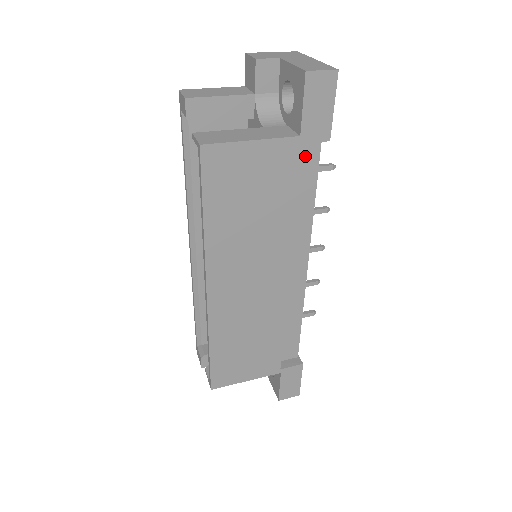
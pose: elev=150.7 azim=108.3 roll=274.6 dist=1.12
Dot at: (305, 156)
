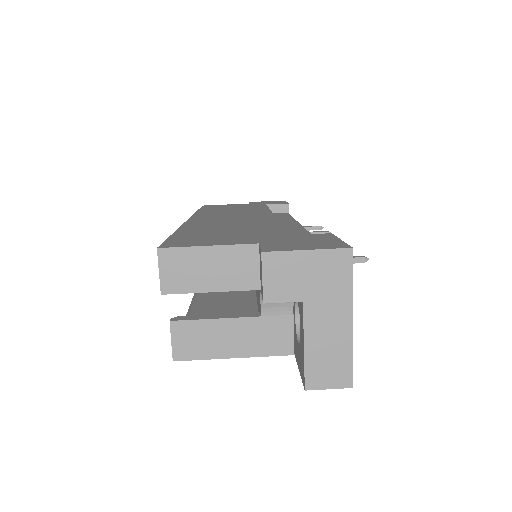
Dot at: occluded
